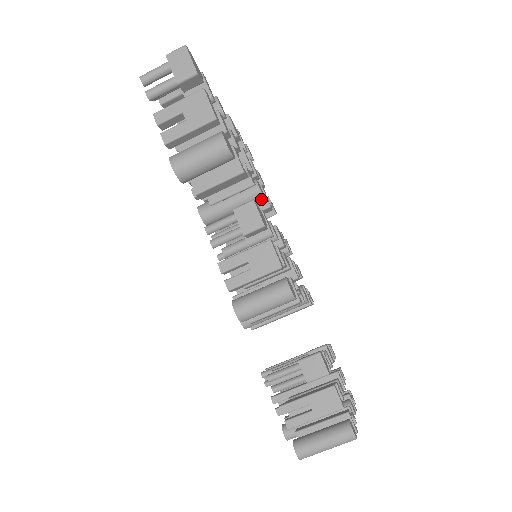
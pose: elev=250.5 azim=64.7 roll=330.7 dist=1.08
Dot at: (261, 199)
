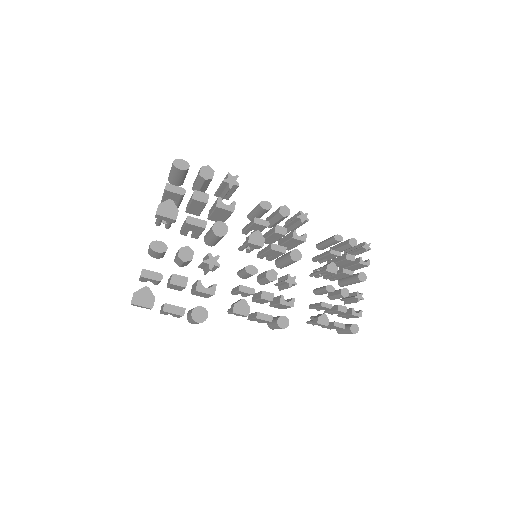
Dot at: occluded
